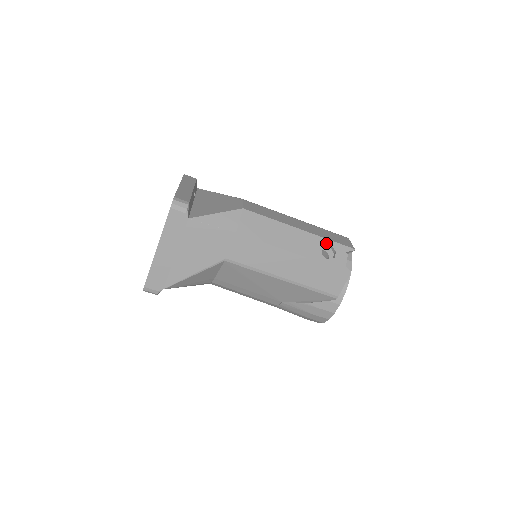
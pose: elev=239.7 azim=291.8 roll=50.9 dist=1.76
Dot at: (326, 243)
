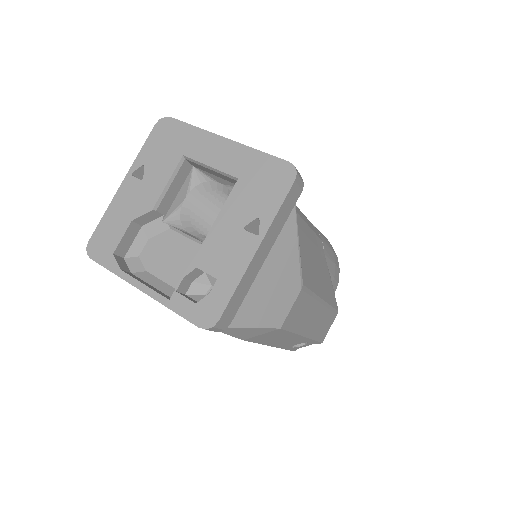
Dot at: (308, 342)
